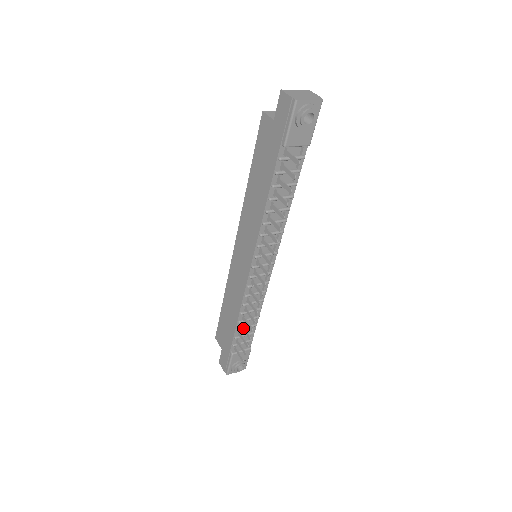
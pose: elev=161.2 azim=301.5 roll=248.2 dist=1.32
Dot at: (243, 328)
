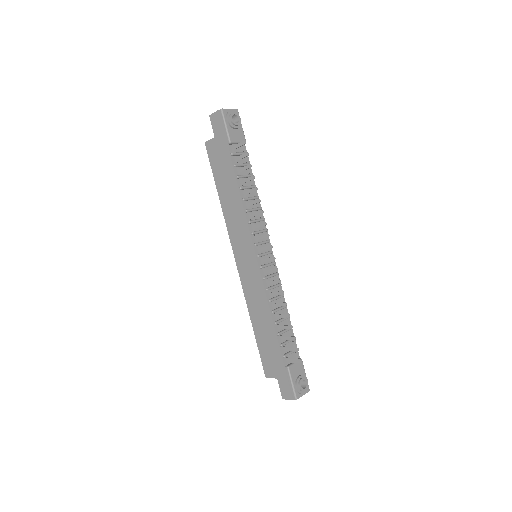
Dot at: (282, 327)
